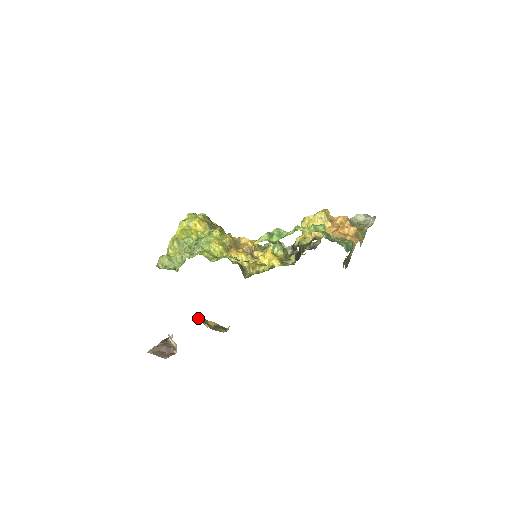
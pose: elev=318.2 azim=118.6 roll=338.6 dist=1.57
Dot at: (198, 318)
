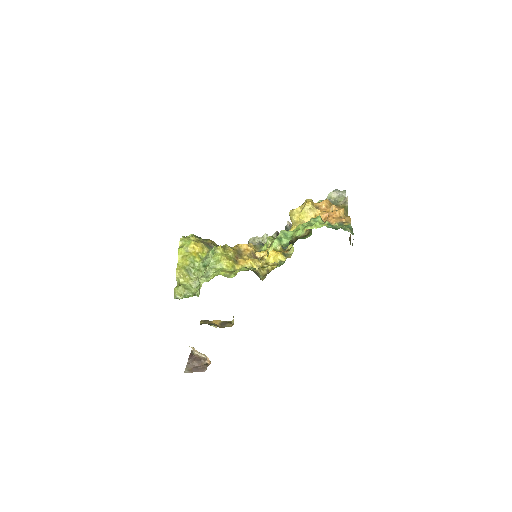
Dot at: (202, 323)
